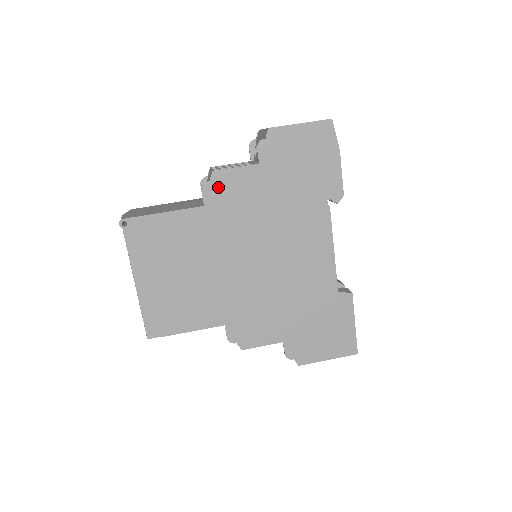
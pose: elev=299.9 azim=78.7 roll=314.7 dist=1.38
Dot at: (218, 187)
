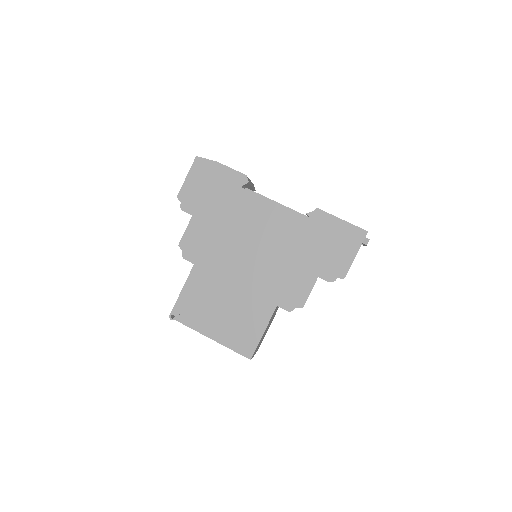
Dot at: (189, 249)
